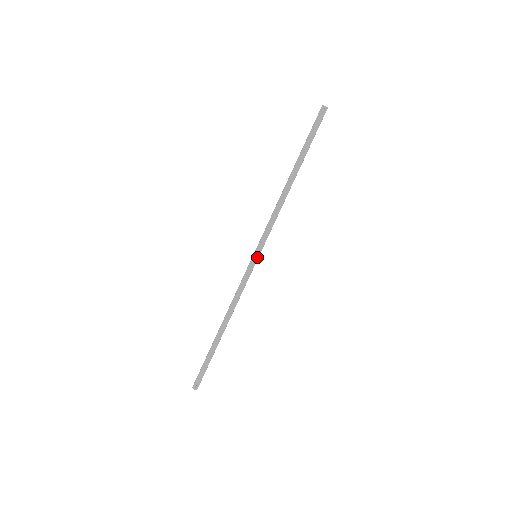
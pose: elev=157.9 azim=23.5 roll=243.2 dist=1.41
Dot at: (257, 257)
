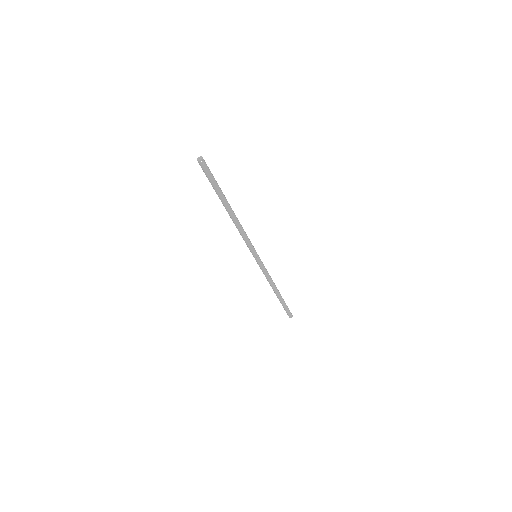
Dot at: (257, 257)
